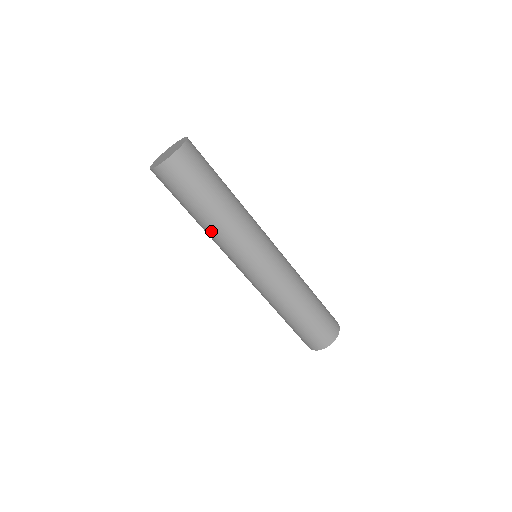
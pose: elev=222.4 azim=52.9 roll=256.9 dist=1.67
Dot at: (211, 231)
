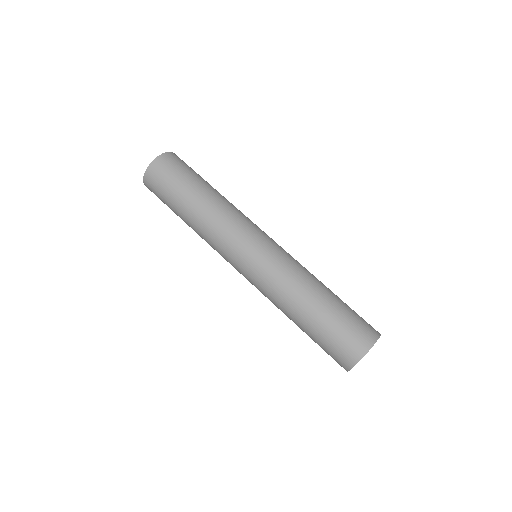
Dot at: (198, 234)
